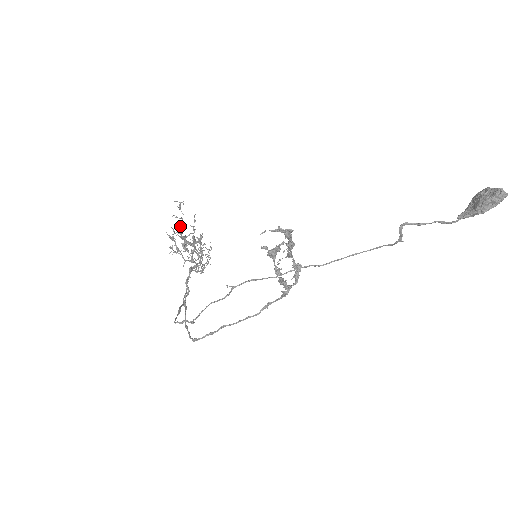
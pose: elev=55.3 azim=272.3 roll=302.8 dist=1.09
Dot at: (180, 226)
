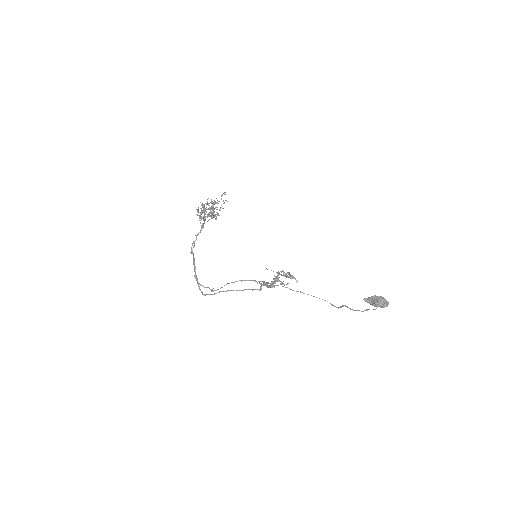
Dot at: (217, 207)
